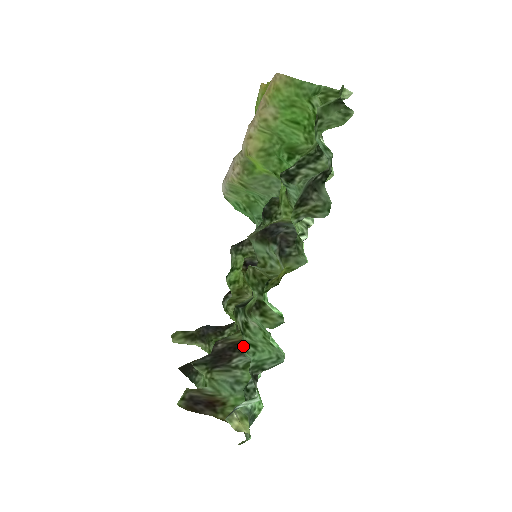
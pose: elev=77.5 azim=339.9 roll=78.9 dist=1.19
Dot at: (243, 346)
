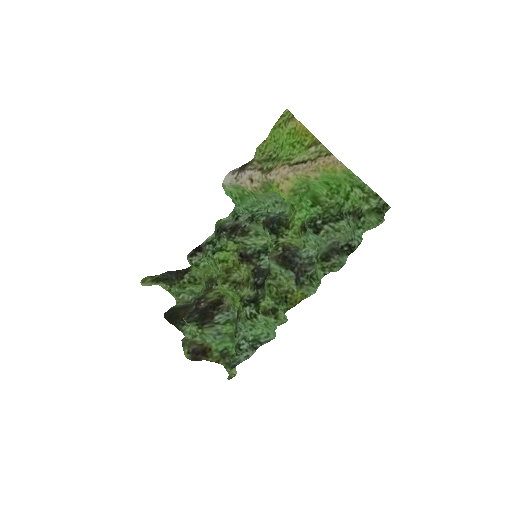
Dot at: (243, 324)
